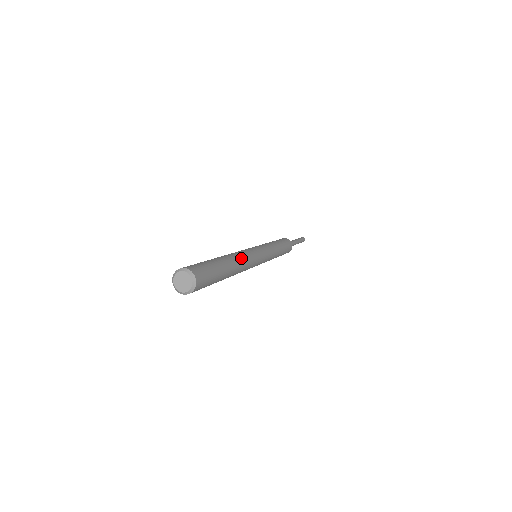
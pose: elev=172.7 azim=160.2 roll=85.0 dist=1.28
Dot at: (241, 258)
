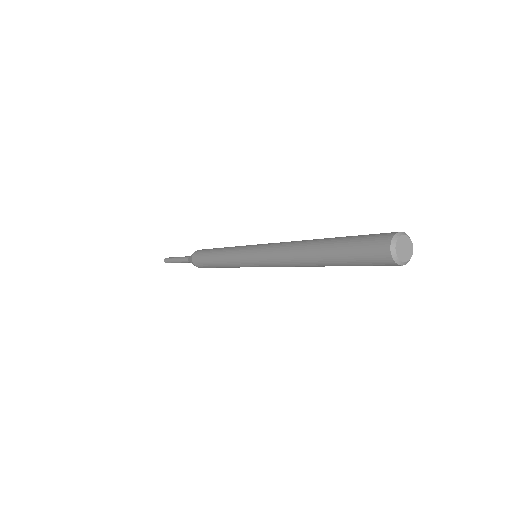
Dot at: occluded
